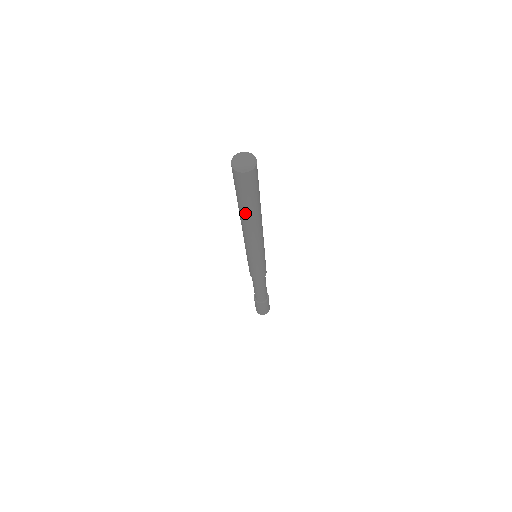
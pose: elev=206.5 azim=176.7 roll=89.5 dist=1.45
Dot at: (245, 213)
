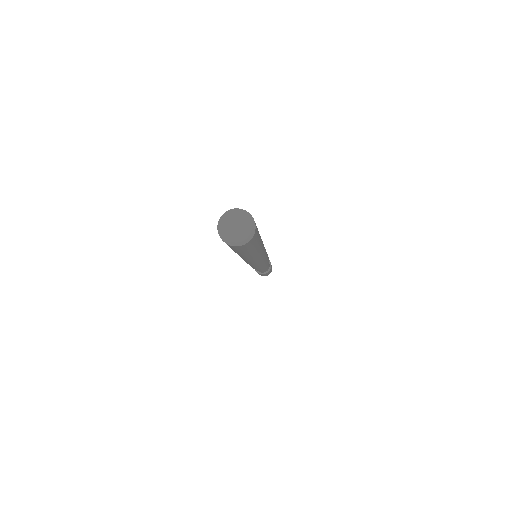
Dot at: (251, 256)
